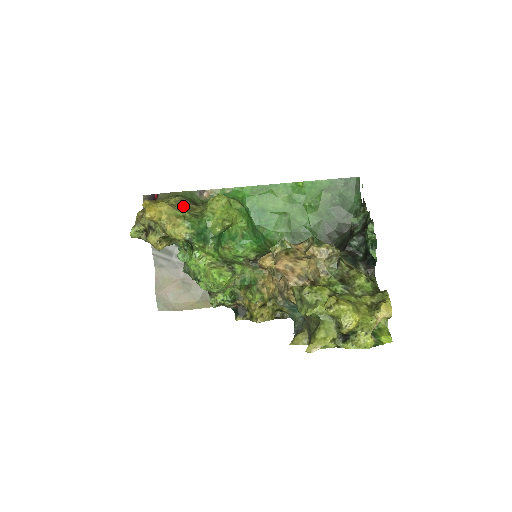
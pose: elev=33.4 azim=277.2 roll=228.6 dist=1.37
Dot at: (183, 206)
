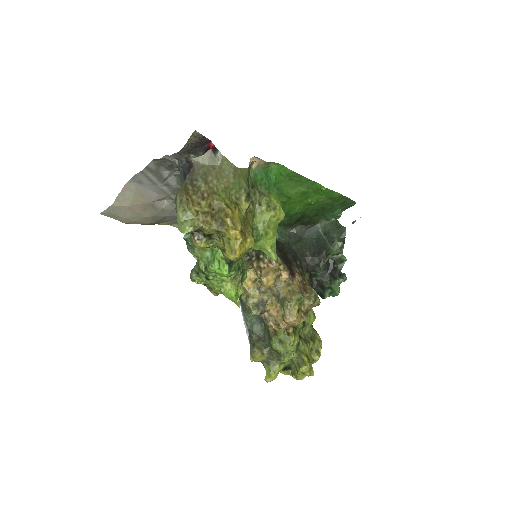
Dot at: occluded
